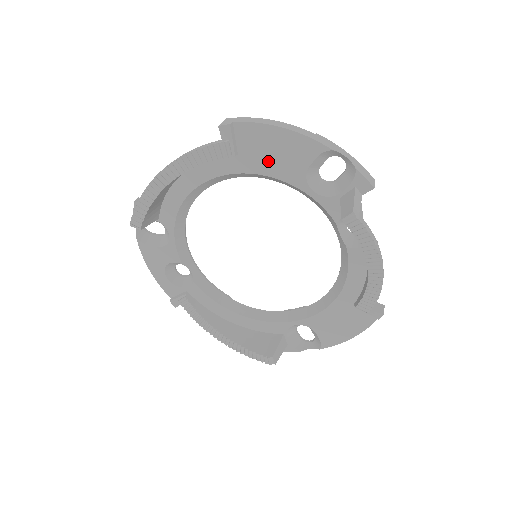
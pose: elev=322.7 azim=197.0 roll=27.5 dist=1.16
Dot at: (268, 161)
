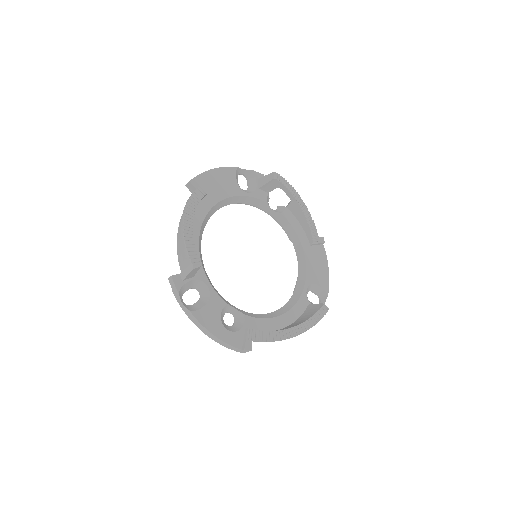
Dot at: (220, 190)
